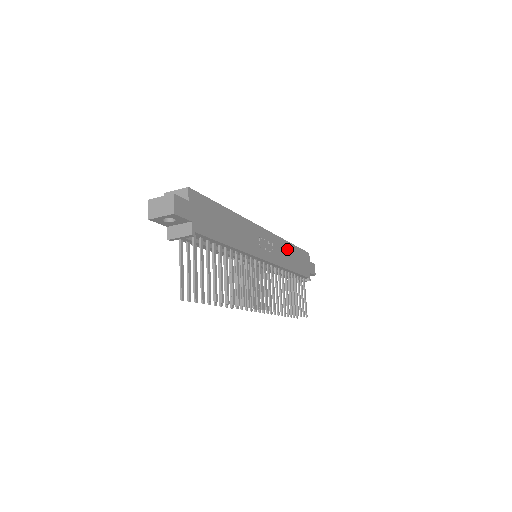
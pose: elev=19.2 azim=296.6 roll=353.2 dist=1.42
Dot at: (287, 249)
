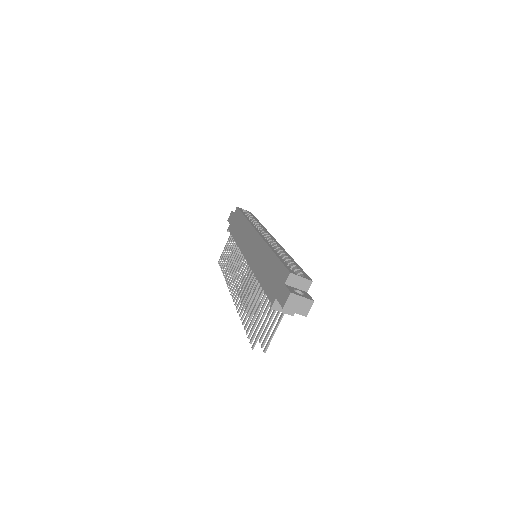
Dot at: occluded
